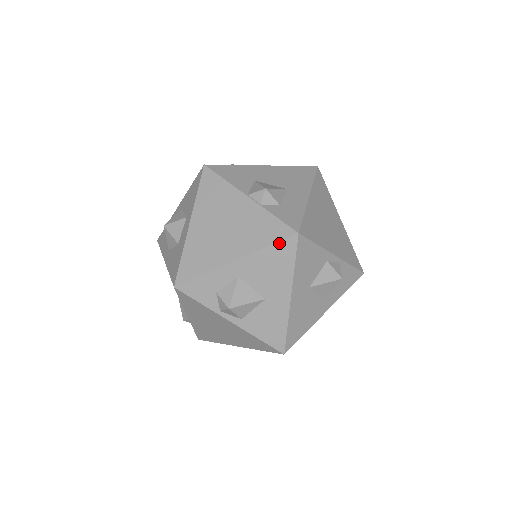
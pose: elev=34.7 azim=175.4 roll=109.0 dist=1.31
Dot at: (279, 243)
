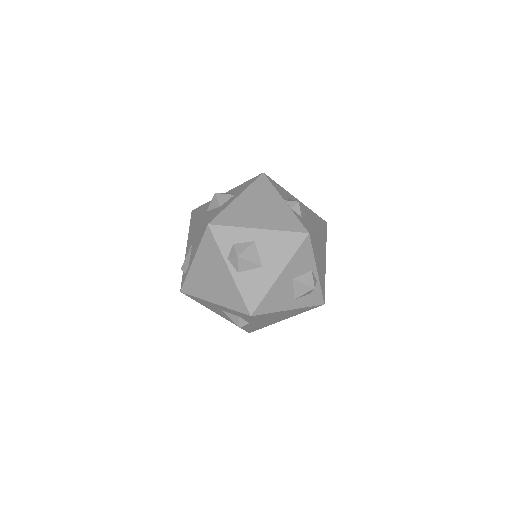
Dot at: (294, 233)
